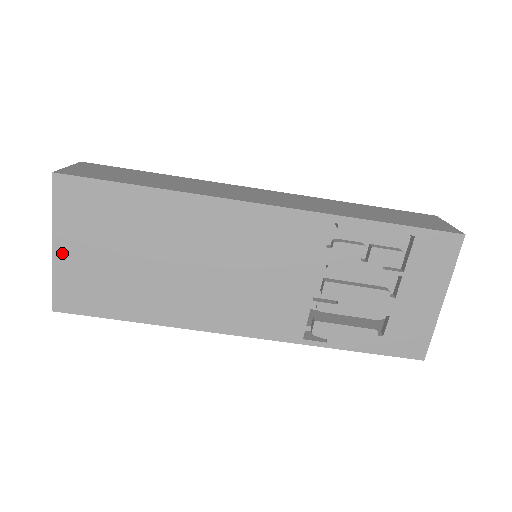
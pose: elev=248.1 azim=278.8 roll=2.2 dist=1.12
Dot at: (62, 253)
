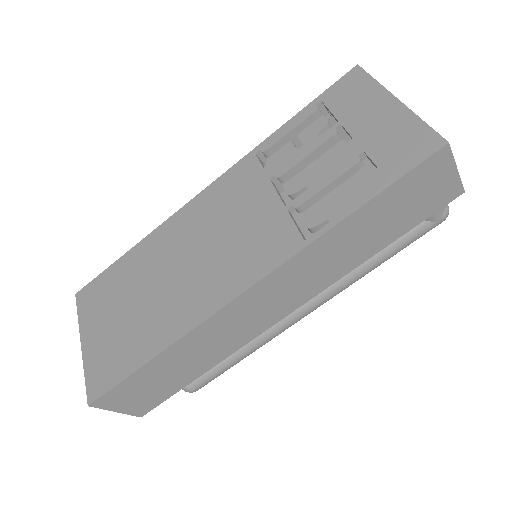
Dot at: (88, 345)
